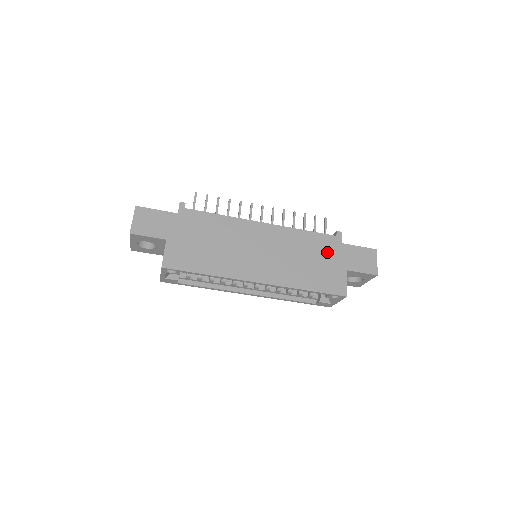
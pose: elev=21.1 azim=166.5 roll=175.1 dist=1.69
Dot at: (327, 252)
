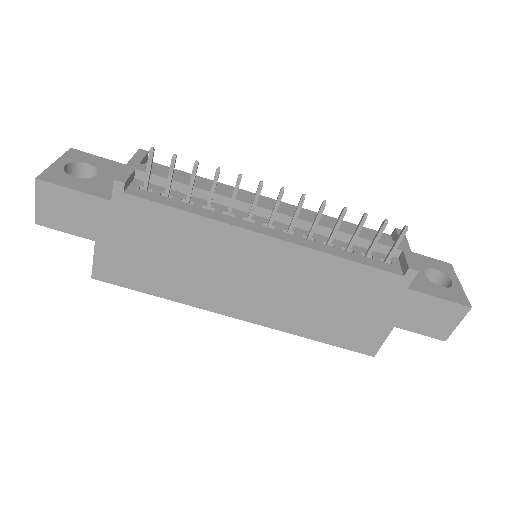
Dot at: (371, 298)
